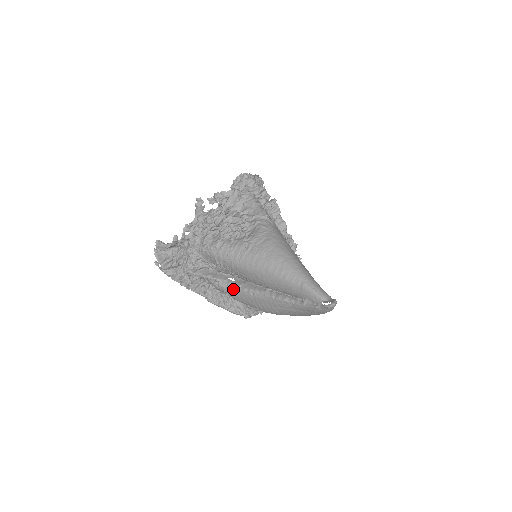
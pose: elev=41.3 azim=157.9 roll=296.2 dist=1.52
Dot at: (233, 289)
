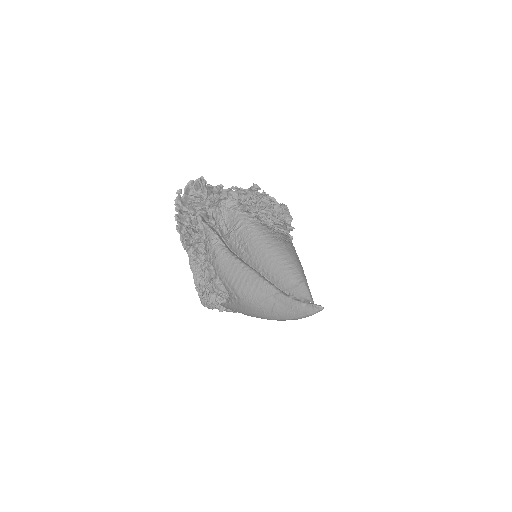
Dot at: (227, 254)
